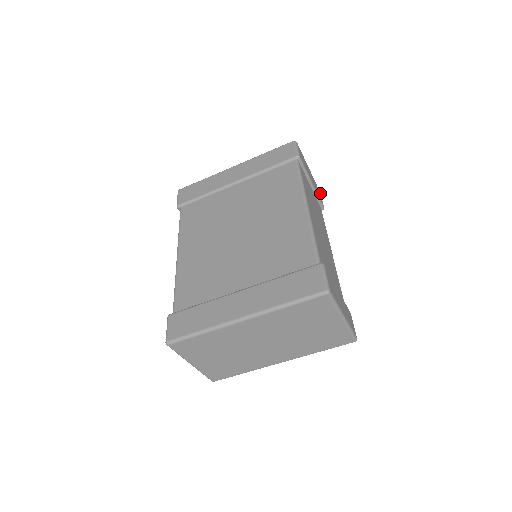
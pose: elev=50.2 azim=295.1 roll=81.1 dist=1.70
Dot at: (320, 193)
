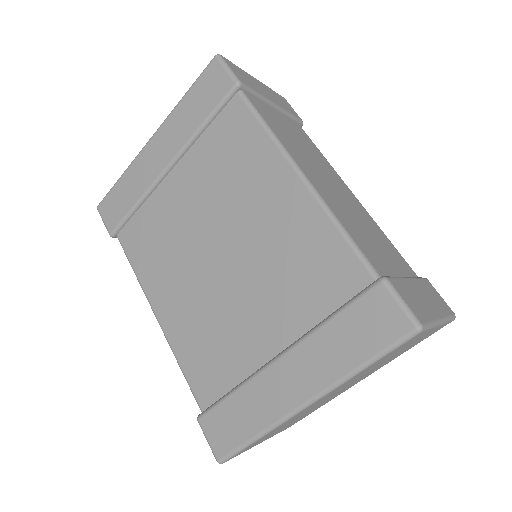
Dot at: (285, 99)
